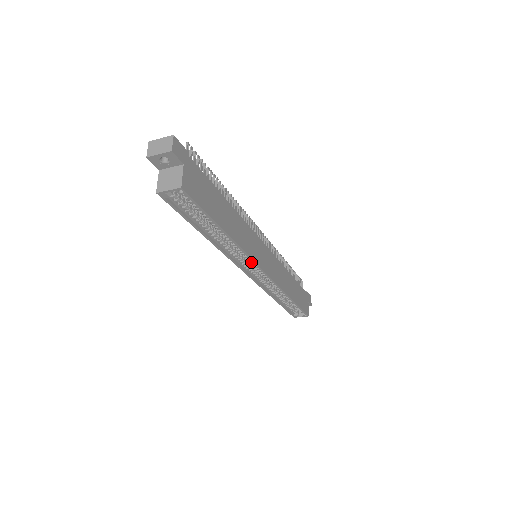
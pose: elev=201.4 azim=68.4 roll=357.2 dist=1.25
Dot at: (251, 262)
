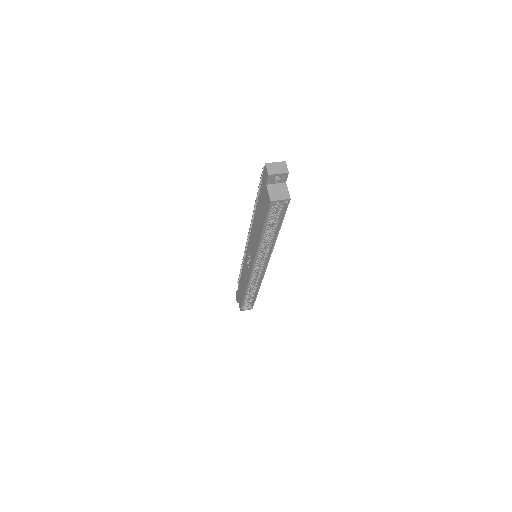
Dot at: (263, 259)
